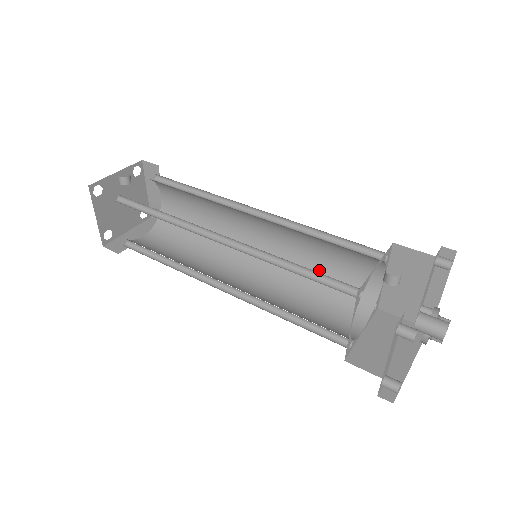
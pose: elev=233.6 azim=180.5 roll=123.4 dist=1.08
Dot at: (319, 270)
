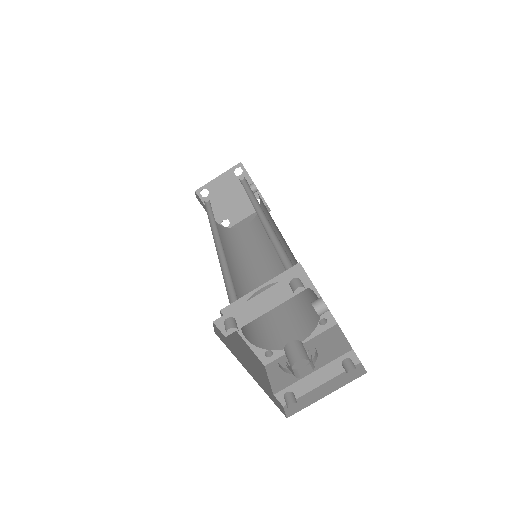
Dot at: occluded
